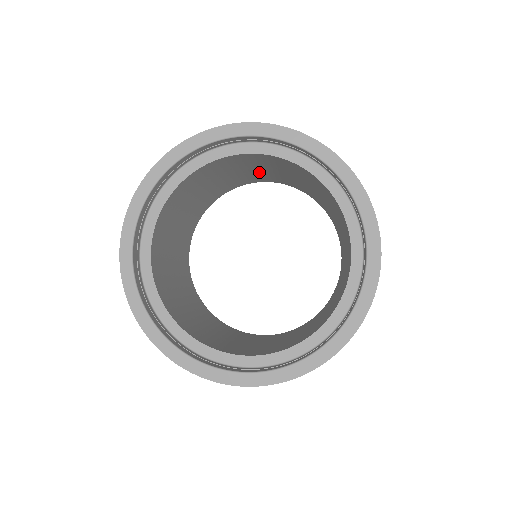
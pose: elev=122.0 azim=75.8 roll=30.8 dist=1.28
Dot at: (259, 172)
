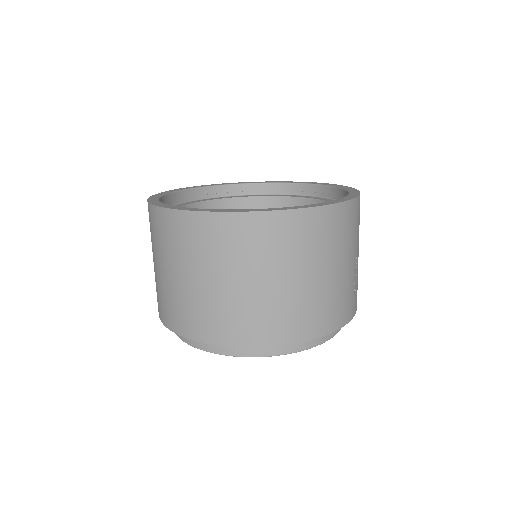
Dot at: occluded
